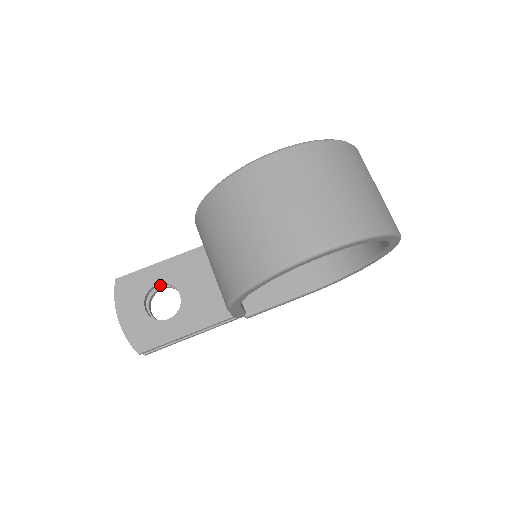
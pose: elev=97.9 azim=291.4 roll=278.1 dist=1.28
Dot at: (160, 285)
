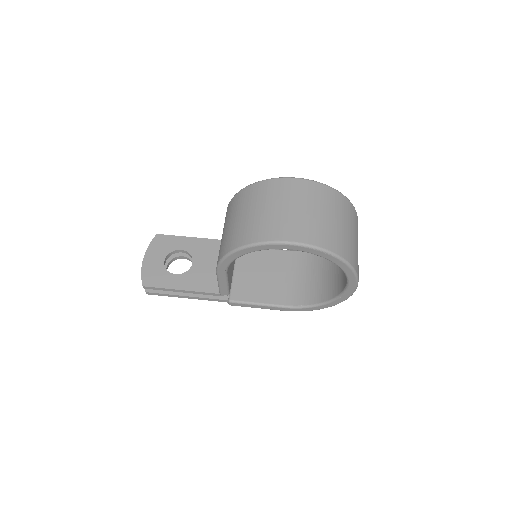
Dot at: (183, 252)
